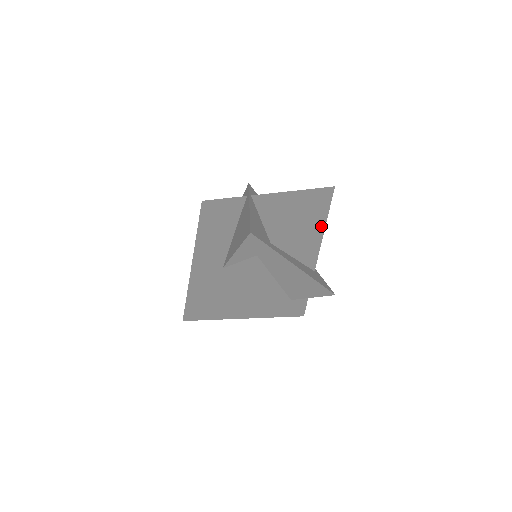
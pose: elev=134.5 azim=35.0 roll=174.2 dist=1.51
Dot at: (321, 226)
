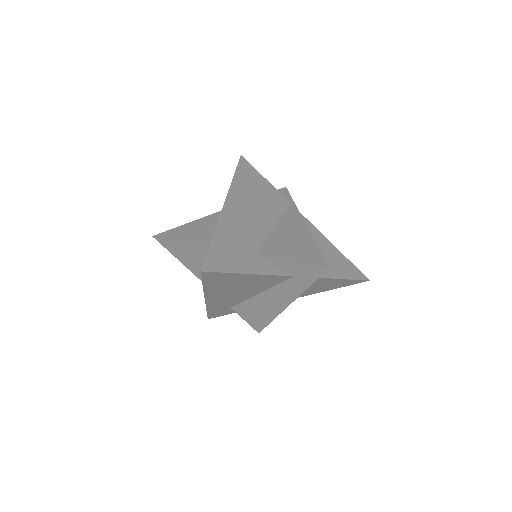
Dot at: (324, 290)
